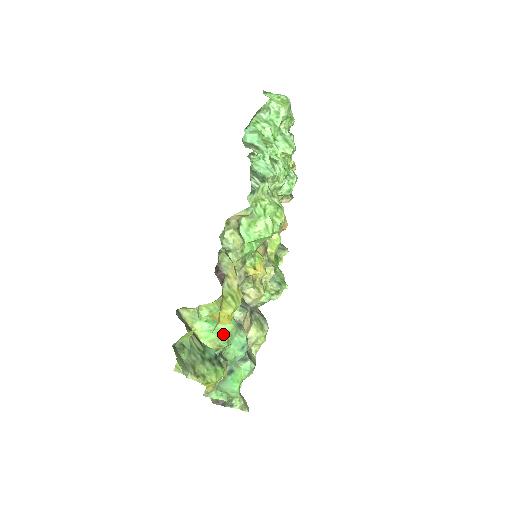
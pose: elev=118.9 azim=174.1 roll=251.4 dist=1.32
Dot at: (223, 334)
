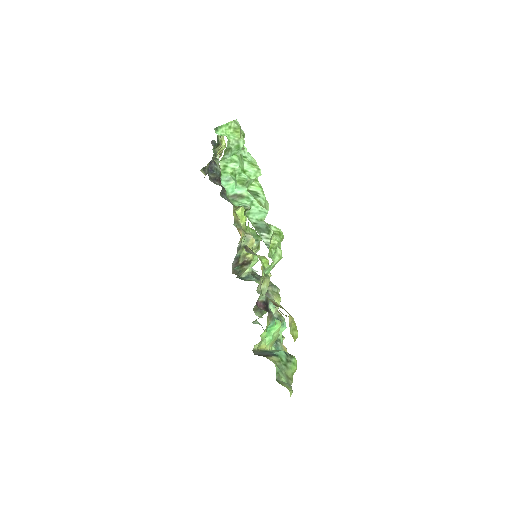
Dot at: (277, 333)
